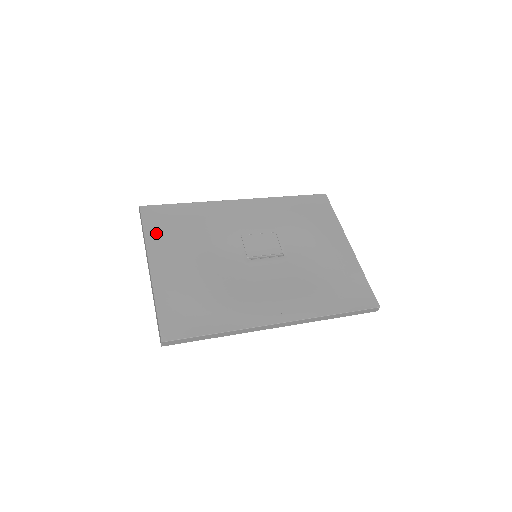
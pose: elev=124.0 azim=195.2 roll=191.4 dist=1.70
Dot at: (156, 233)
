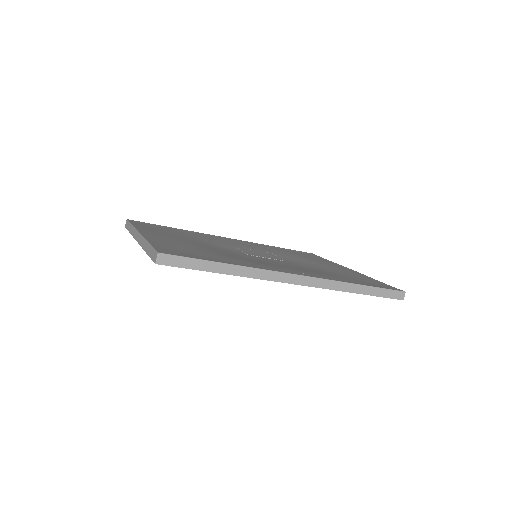
Dot at: (145, 227)
